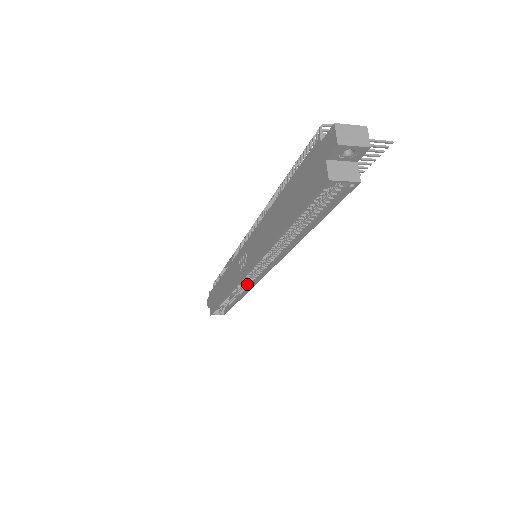
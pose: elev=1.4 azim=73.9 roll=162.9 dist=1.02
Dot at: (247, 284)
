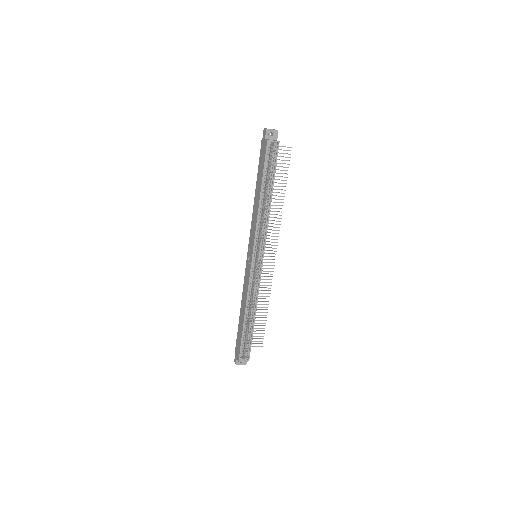
Dot at: (256, 282)
